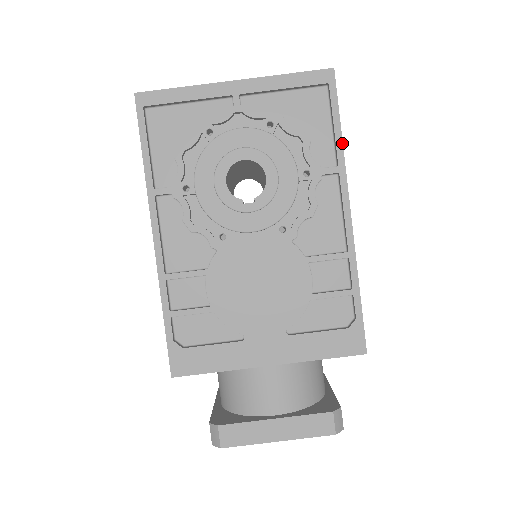
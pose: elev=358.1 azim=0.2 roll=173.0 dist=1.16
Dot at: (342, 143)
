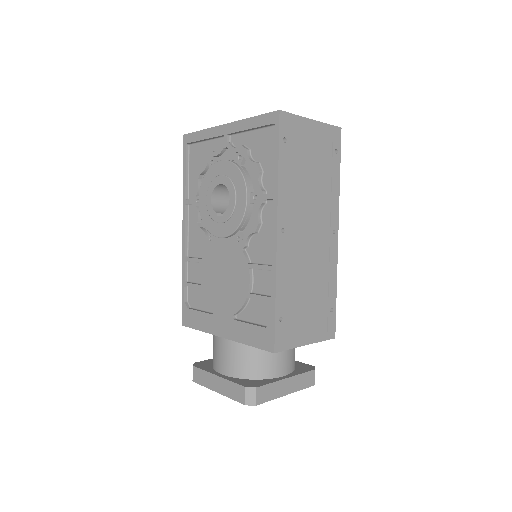
Dot at: (278, 174)
